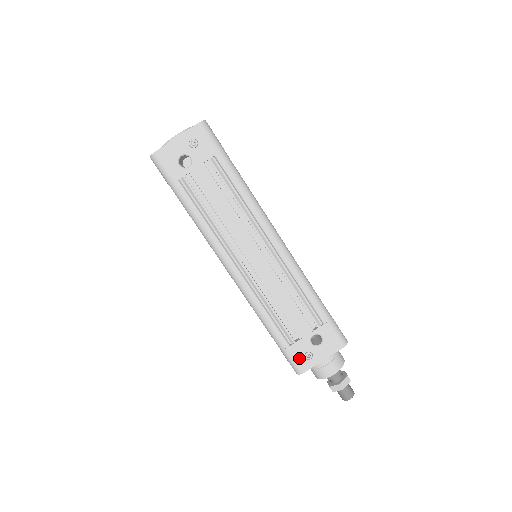
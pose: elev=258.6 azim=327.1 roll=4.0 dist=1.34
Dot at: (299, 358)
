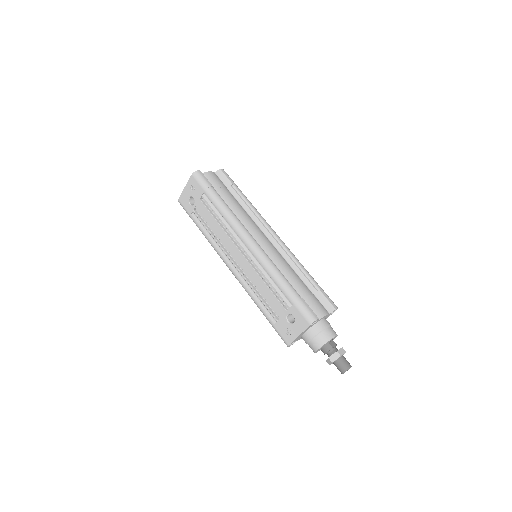
Dot at: (283, 333)
